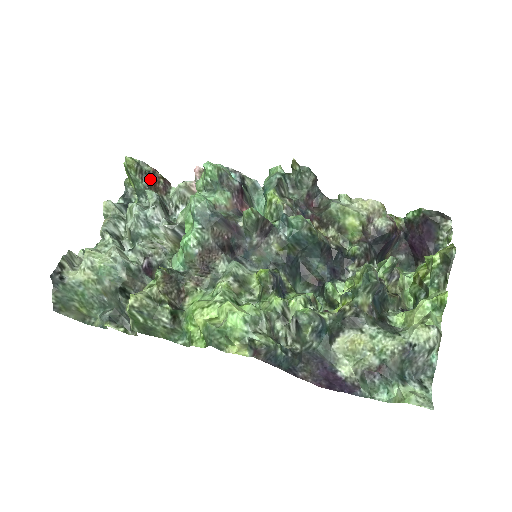
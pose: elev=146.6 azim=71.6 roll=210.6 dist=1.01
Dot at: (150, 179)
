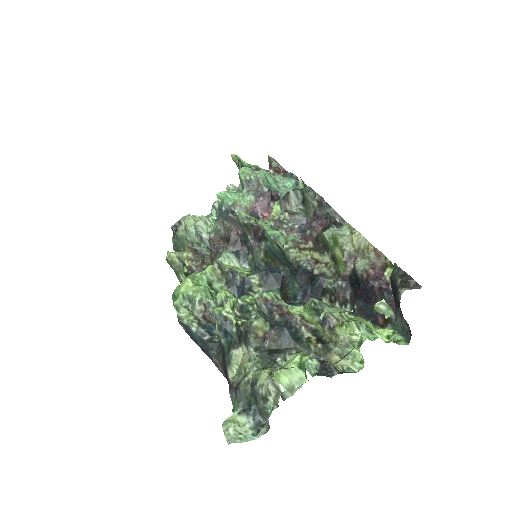
Dot at: occluded
